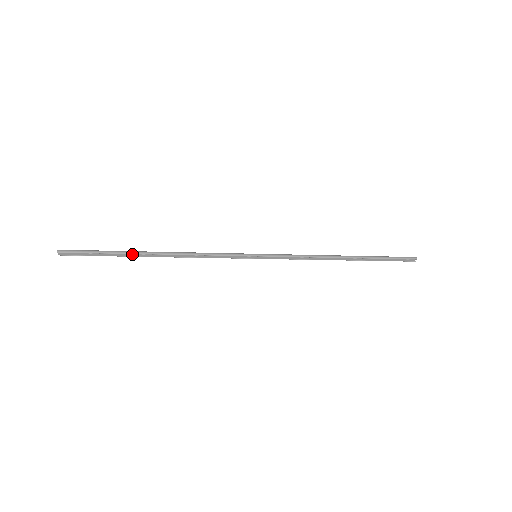
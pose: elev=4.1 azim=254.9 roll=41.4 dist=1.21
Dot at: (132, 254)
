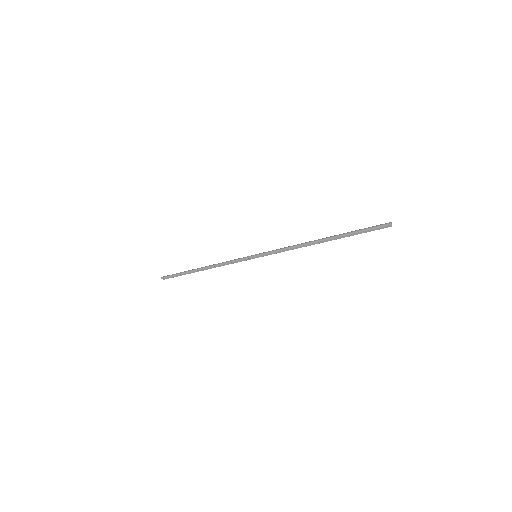
Dot at: (192, 271)
